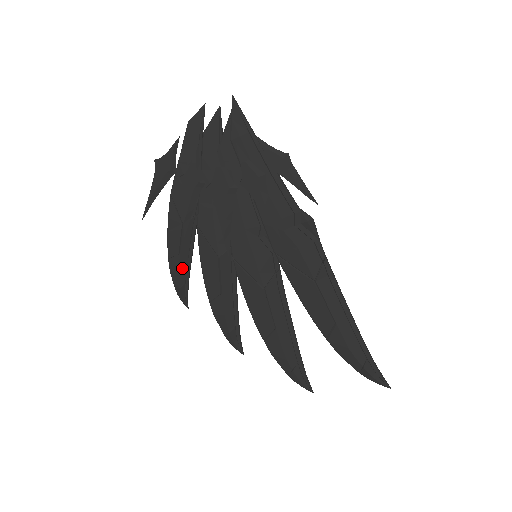
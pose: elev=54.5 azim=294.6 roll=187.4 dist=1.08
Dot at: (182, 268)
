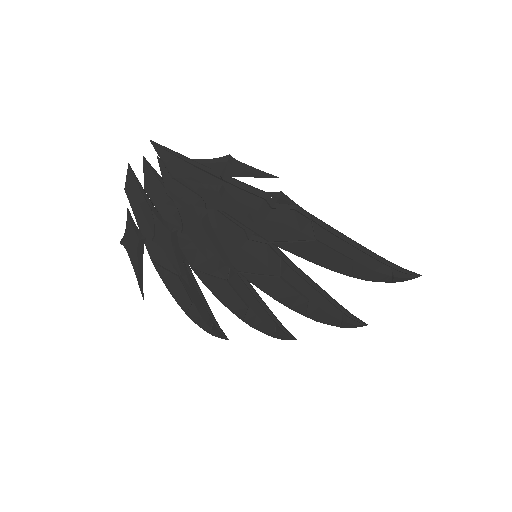
Dot at: (202, 312)
